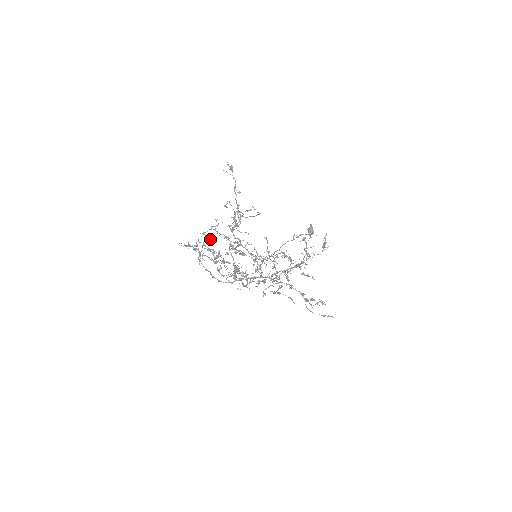
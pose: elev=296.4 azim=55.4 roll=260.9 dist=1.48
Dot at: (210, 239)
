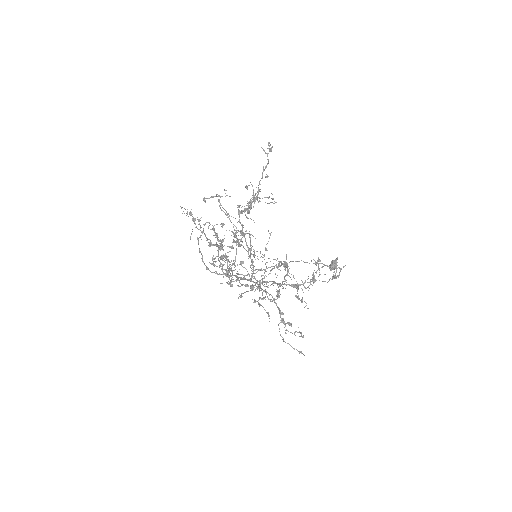
Dot at: (222, 225)
